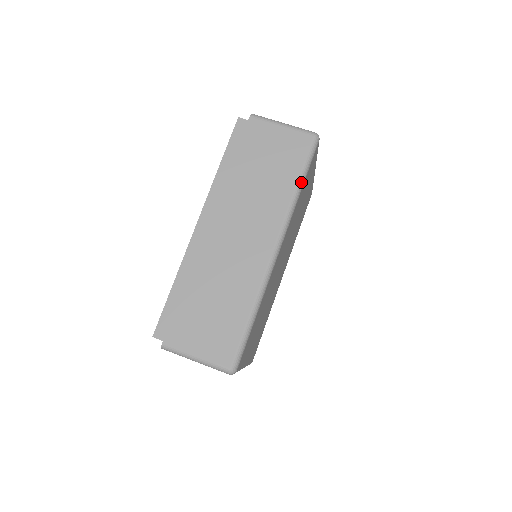
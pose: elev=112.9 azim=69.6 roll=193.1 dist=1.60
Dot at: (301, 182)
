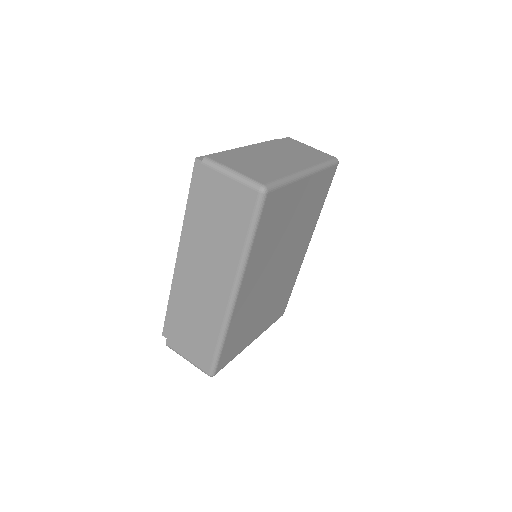
Dot at: (250, 239)
